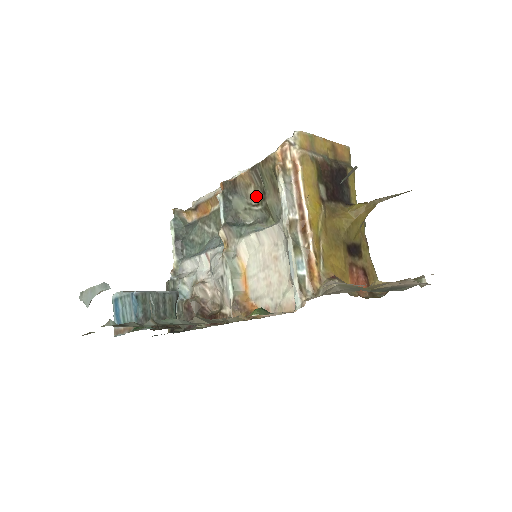
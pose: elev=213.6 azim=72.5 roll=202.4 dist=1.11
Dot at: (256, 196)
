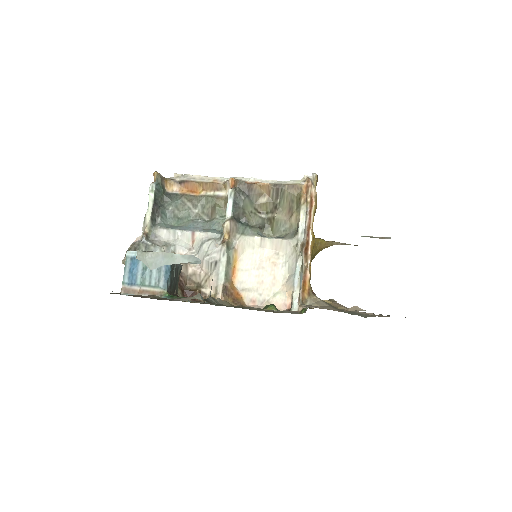
Dot at: (265, 206)
